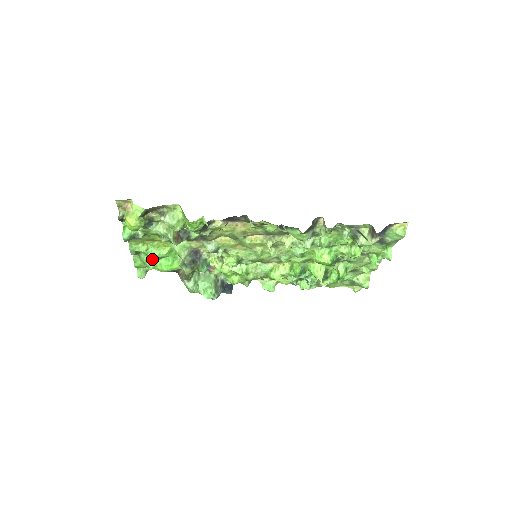
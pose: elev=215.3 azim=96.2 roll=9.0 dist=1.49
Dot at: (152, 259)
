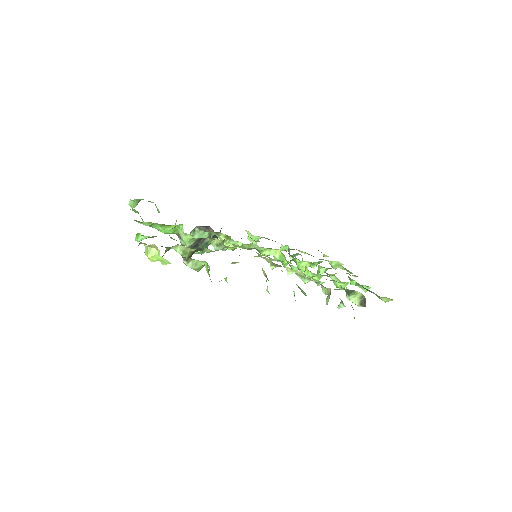
Dot at: occluded
